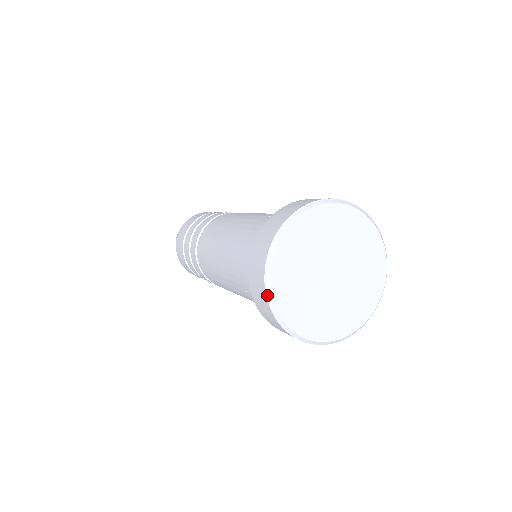
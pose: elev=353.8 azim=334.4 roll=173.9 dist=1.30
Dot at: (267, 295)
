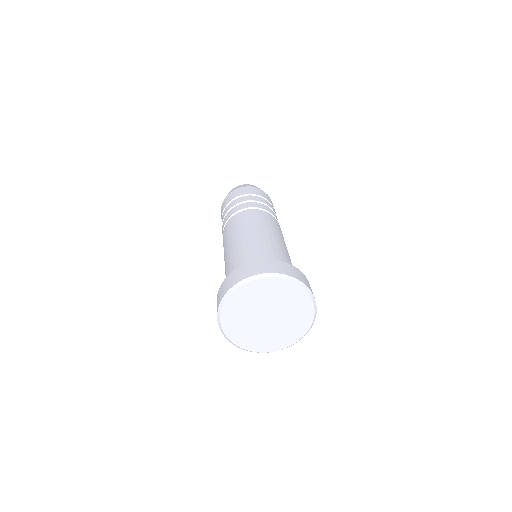
Dot at: (219, 307)
